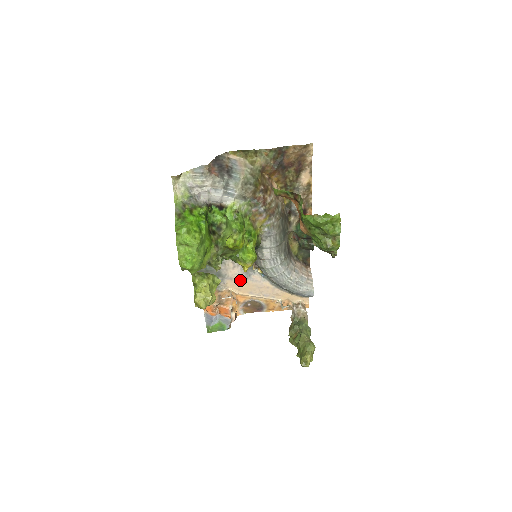
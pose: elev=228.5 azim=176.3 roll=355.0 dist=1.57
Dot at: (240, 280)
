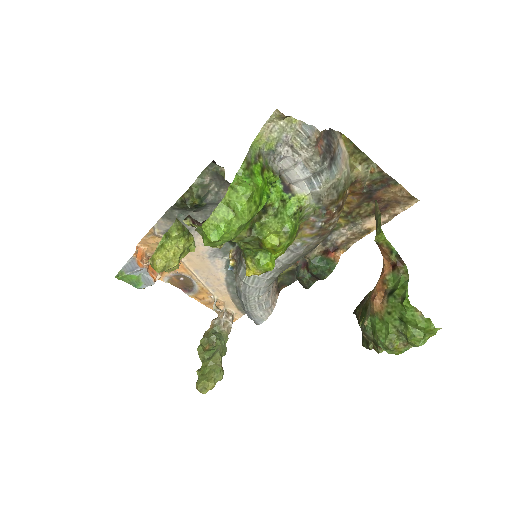
Dot at: (200, 253)
